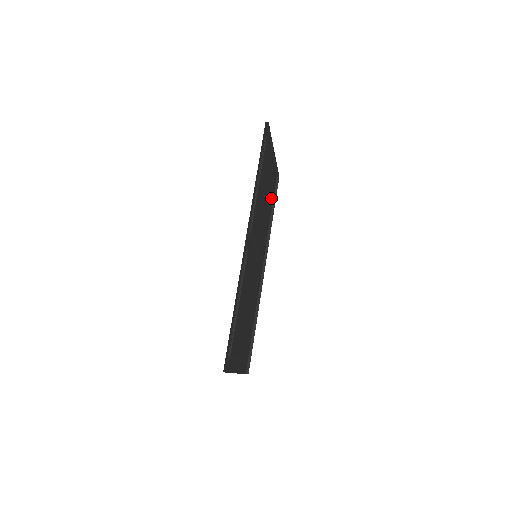
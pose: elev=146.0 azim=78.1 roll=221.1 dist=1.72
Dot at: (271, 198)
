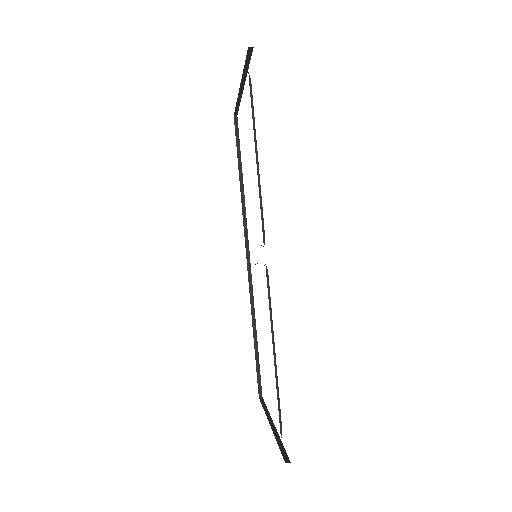
Dot at: occluded
